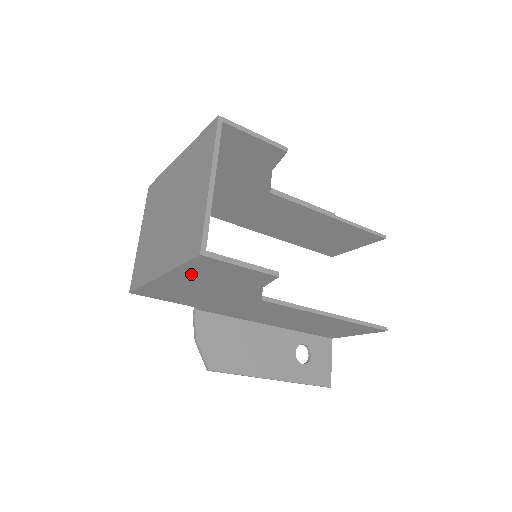
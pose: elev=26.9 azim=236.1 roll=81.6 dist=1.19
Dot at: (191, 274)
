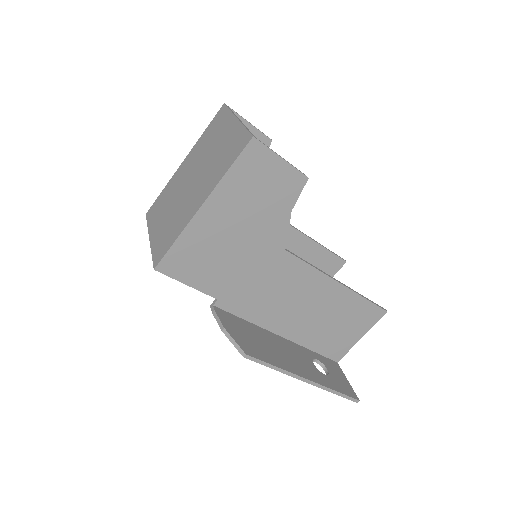
Dot at: (234, 190)
